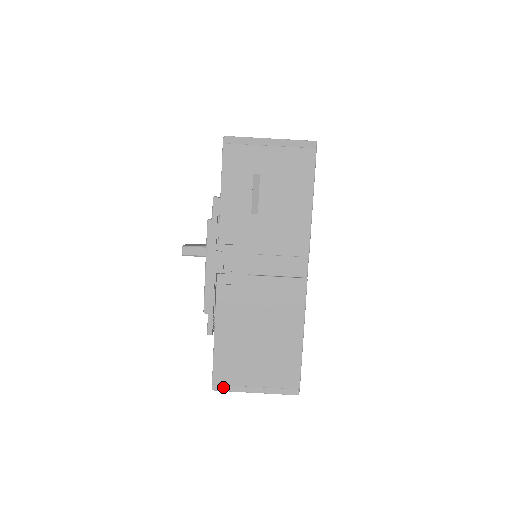
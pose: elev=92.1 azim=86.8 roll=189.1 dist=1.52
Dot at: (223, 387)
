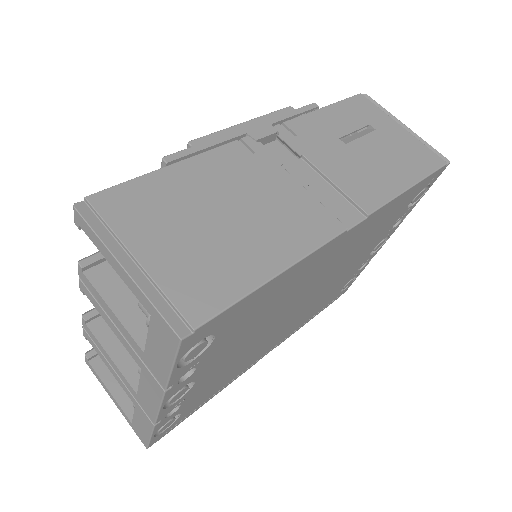
Dot at: (92, 217)
